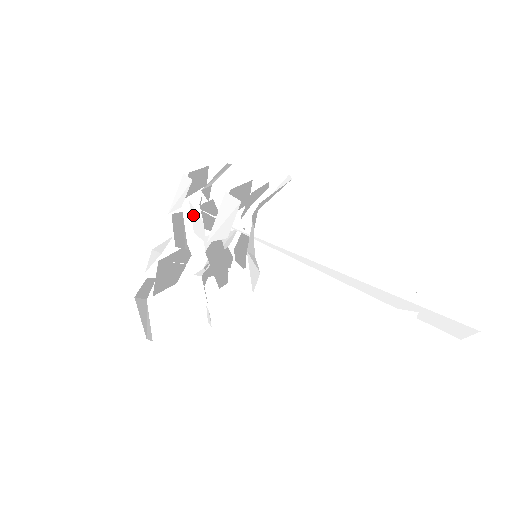
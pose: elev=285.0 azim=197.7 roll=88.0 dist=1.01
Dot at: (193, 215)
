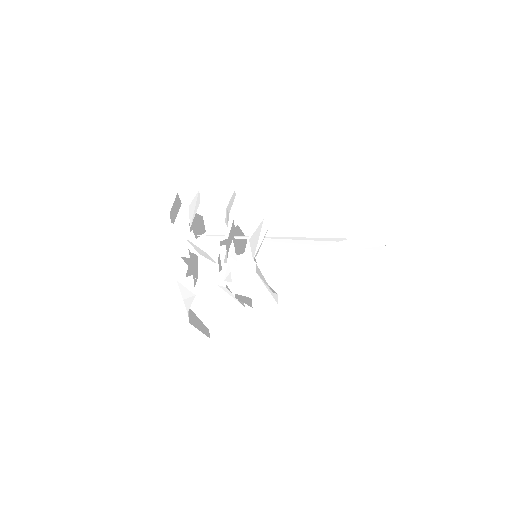
Dot at: (194, 246)
